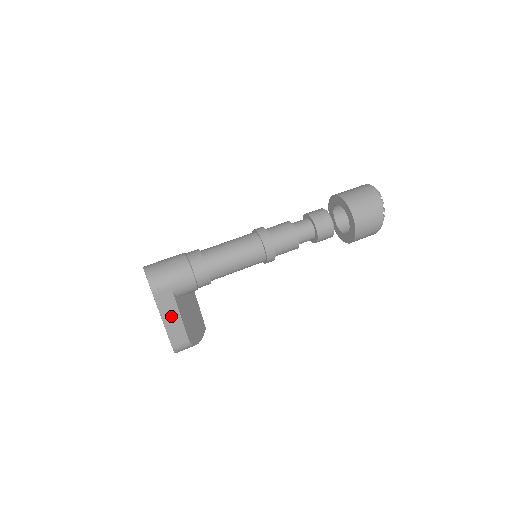
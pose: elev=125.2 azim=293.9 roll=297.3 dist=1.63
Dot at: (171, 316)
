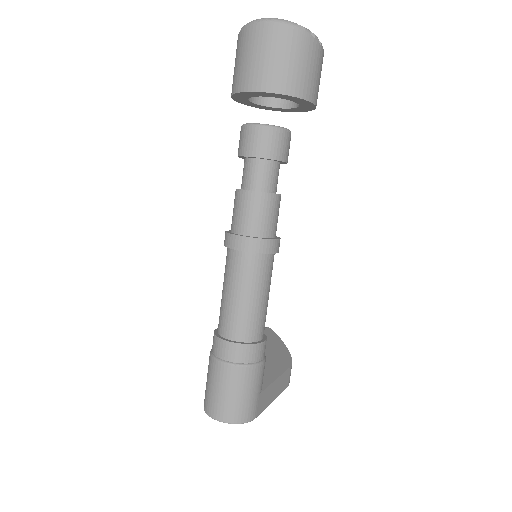
Dot at: (273, 391)
